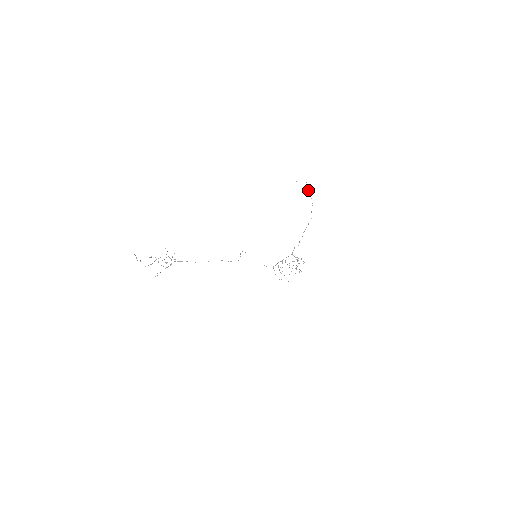
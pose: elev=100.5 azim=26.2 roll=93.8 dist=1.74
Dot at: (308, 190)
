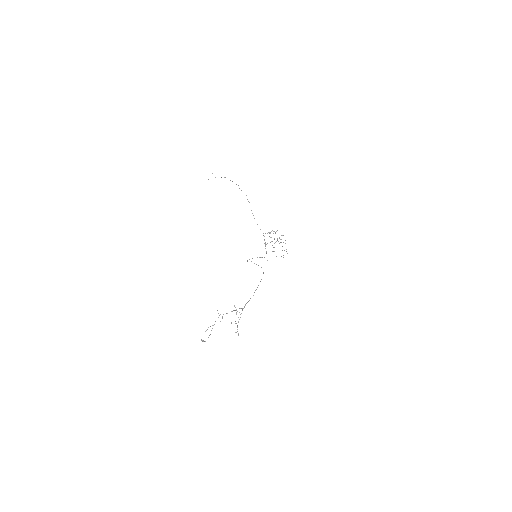
Dot at: occluded
